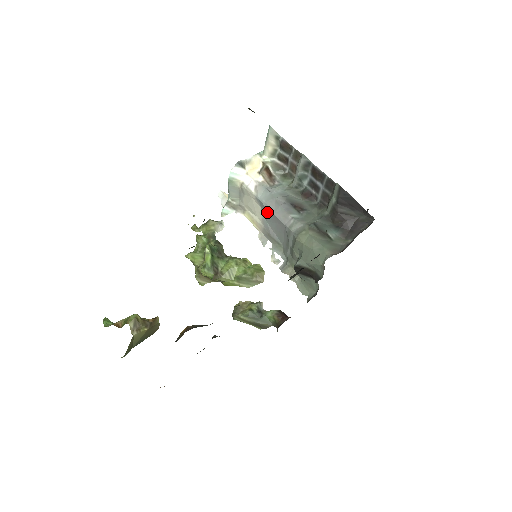
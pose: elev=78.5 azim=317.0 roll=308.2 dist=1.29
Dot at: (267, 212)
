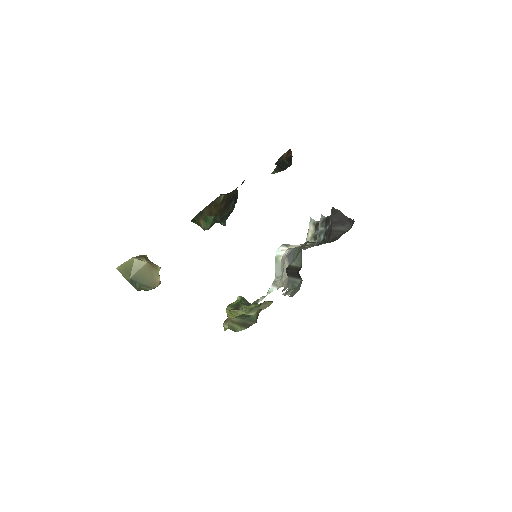
Dot at: (289, 259)
